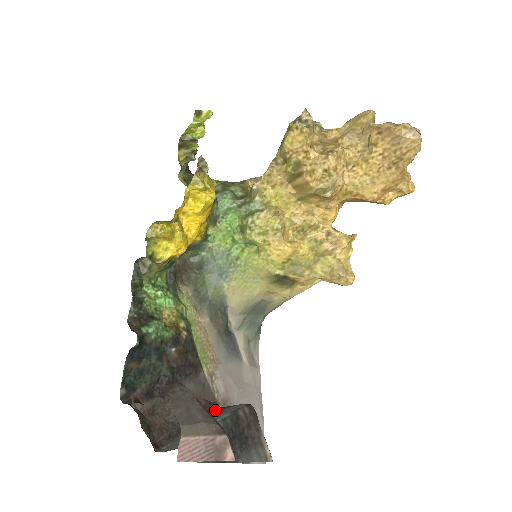
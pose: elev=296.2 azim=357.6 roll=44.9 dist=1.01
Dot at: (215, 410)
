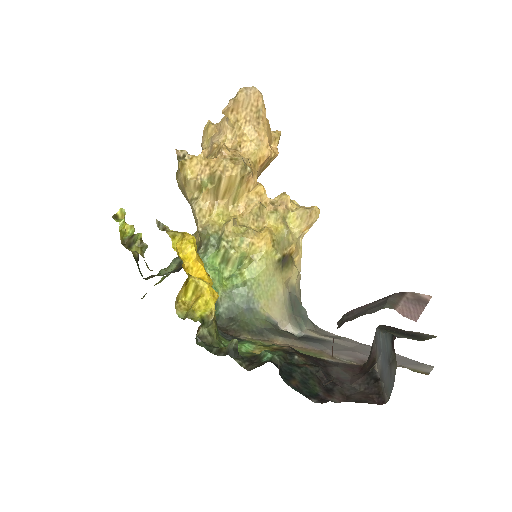
Dot at: (369, 360)
